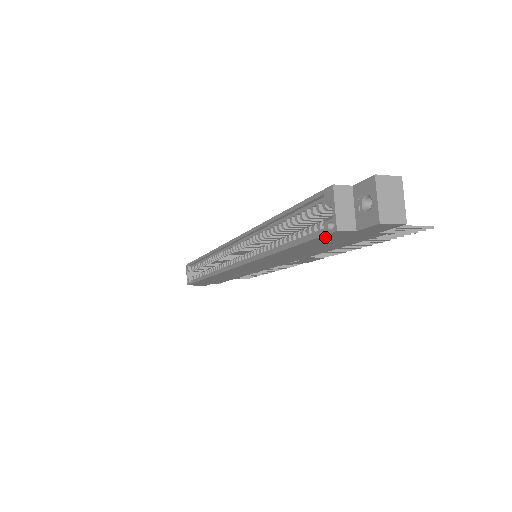
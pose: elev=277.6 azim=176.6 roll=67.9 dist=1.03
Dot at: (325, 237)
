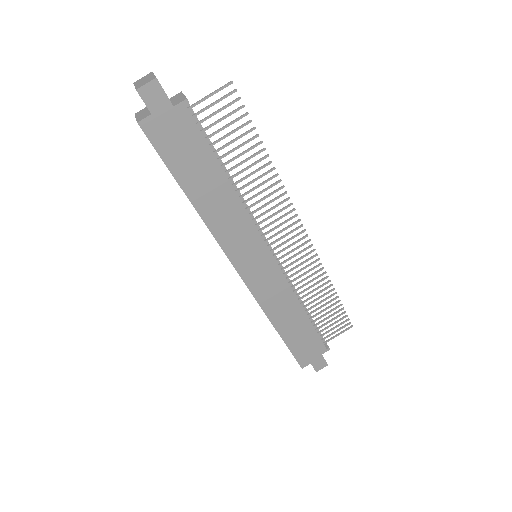
Dot at: (156, 141)
